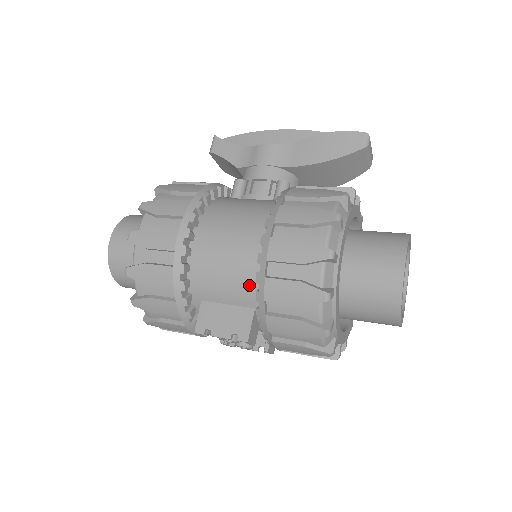
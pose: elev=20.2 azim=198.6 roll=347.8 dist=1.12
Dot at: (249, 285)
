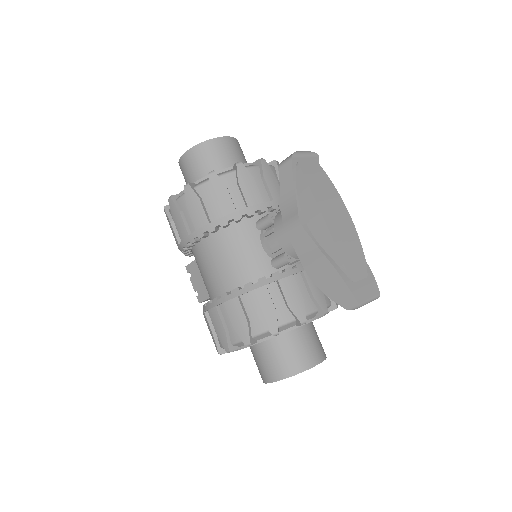
Dot at: (209, 294)
